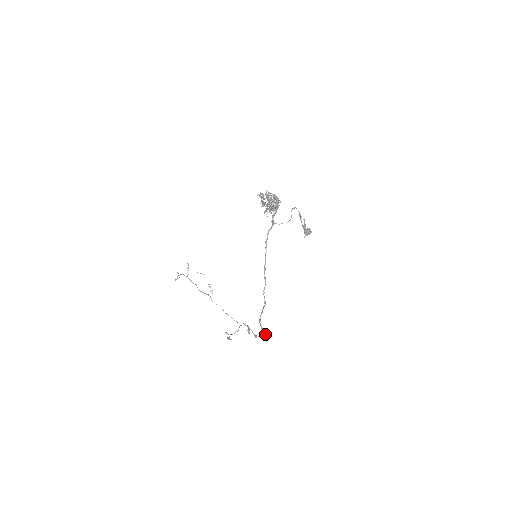
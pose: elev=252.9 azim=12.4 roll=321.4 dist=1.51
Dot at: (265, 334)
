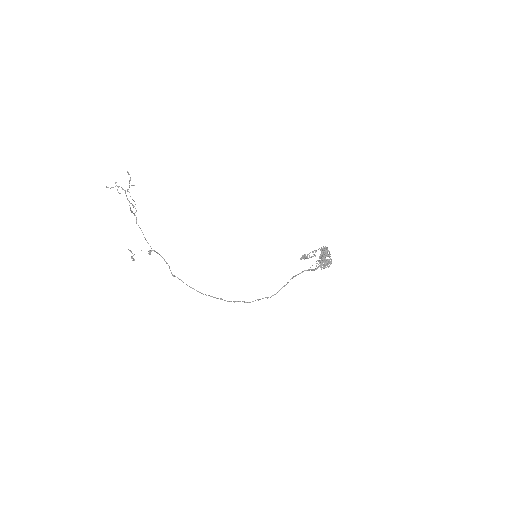
Dot at: (202, 293)
